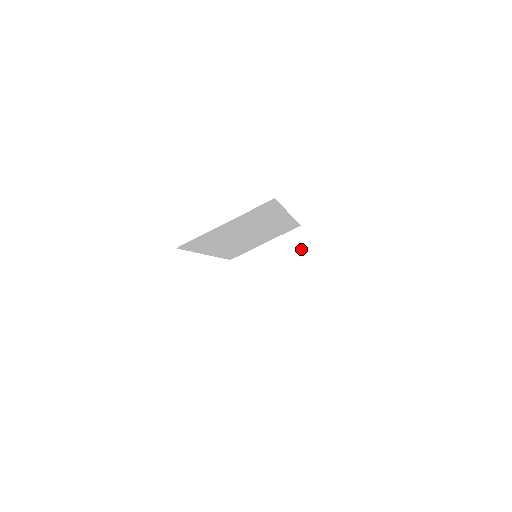
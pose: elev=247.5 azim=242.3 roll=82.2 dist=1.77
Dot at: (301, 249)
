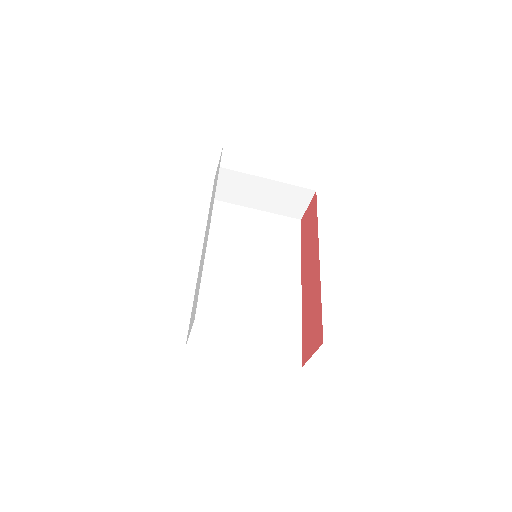
Dot at: (296, 206)
